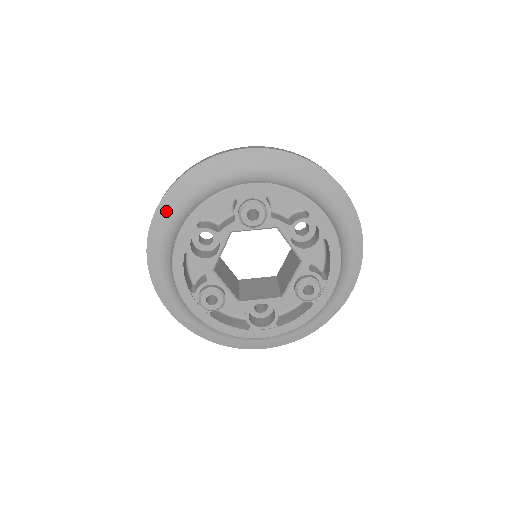
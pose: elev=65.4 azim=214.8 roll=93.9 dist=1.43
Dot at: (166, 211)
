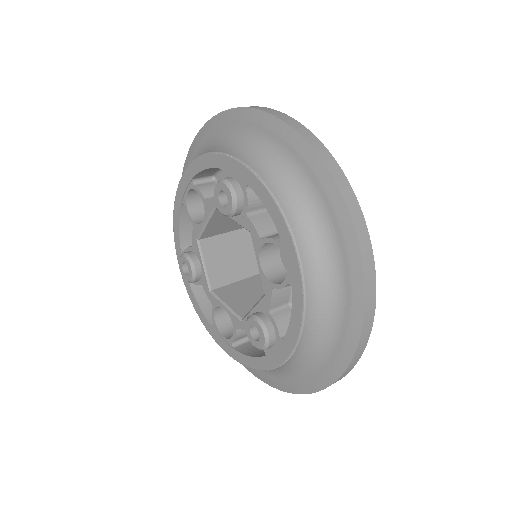
Dot at: (194, 151)
